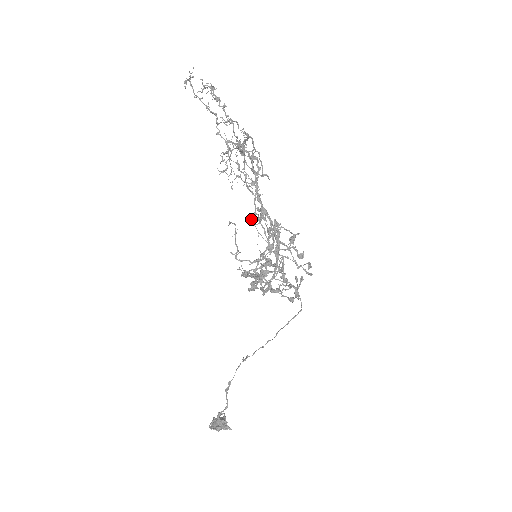
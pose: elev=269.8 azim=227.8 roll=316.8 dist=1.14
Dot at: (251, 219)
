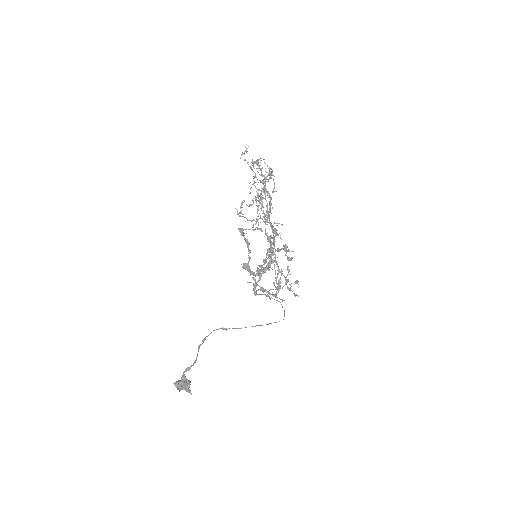
Dot at: (256, 199)
